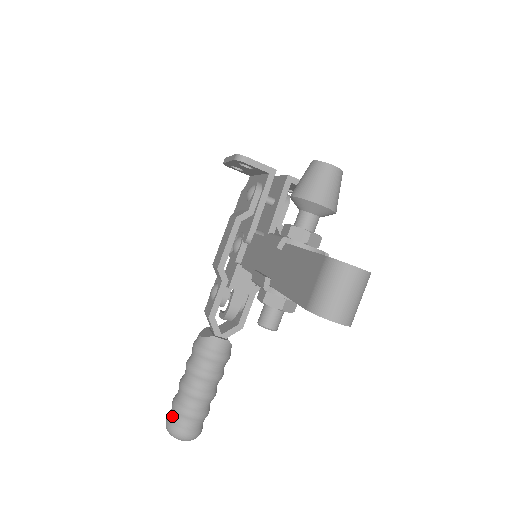
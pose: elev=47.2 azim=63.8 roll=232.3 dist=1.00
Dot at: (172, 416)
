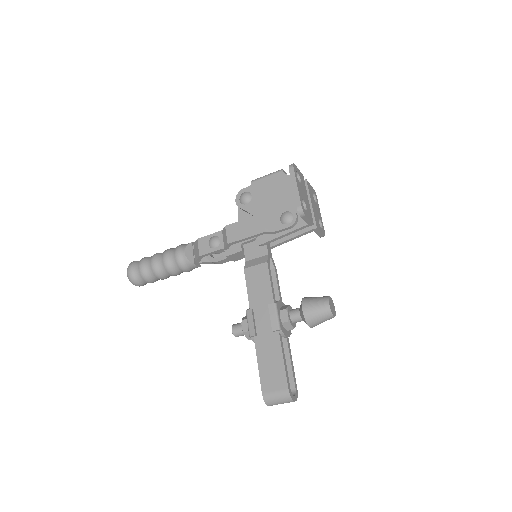
Dot at: (136, 273)
